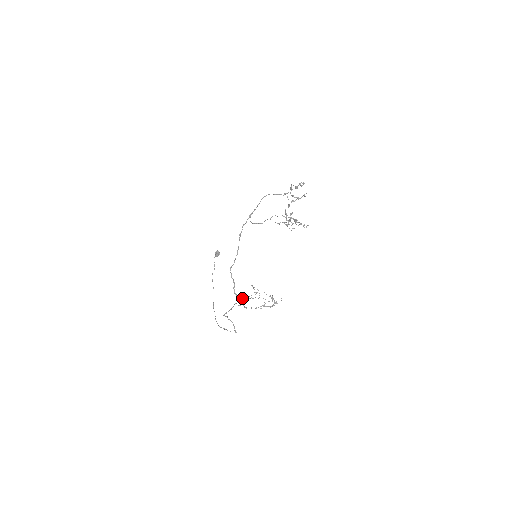
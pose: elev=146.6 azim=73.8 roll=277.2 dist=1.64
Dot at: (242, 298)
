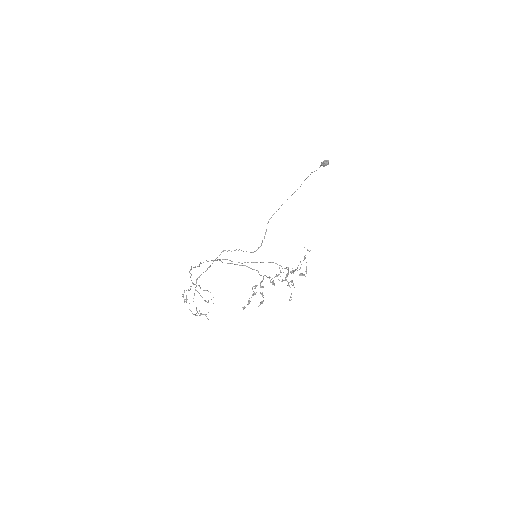
Dot at: occluded
